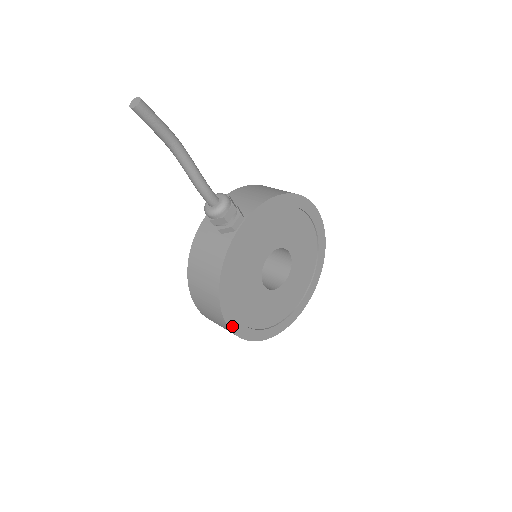
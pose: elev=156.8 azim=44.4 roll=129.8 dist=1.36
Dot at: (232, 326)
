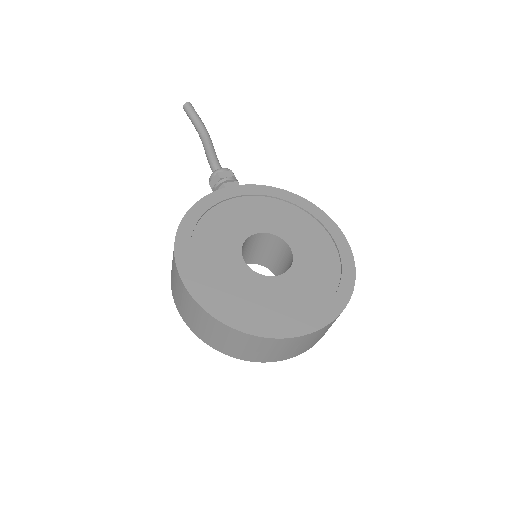
Dot at: (180, 263)
